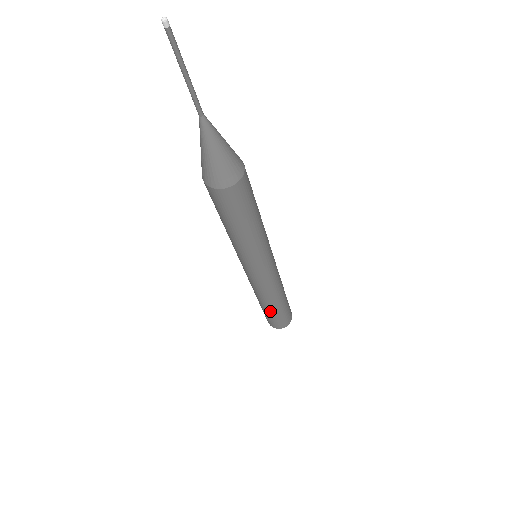
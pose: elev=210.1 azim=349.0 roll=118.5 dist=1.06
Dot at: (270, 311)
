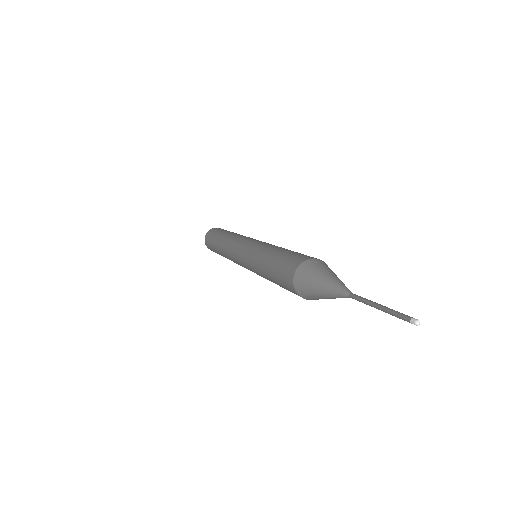
Dot at: (216, 249)
